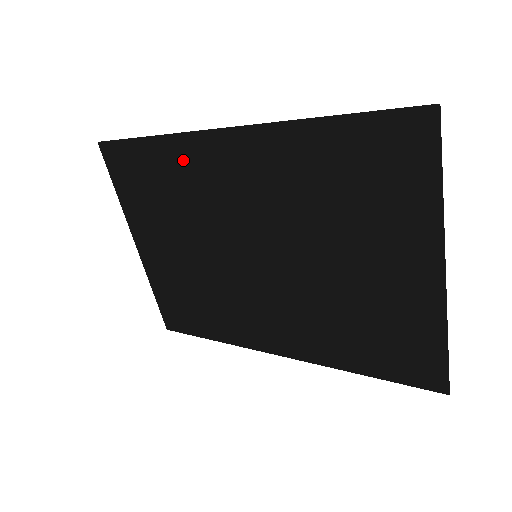
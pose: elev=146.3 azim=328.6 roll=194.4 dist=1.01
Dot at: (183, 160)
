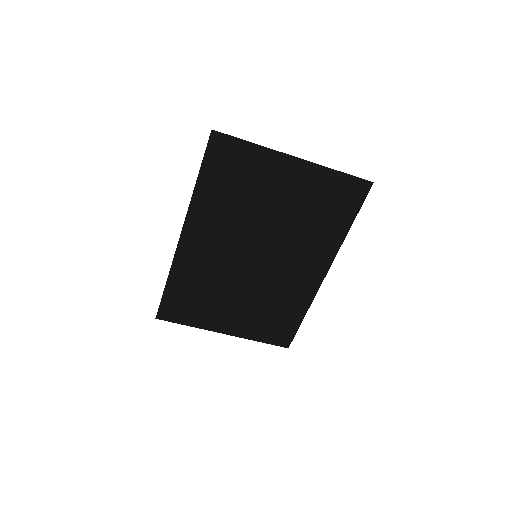
Dot at: (187, 270)
